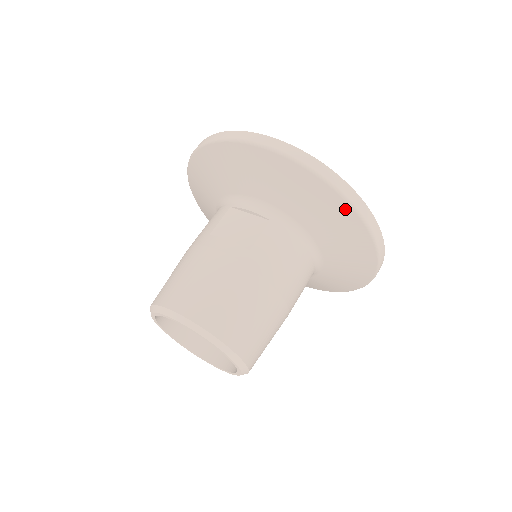
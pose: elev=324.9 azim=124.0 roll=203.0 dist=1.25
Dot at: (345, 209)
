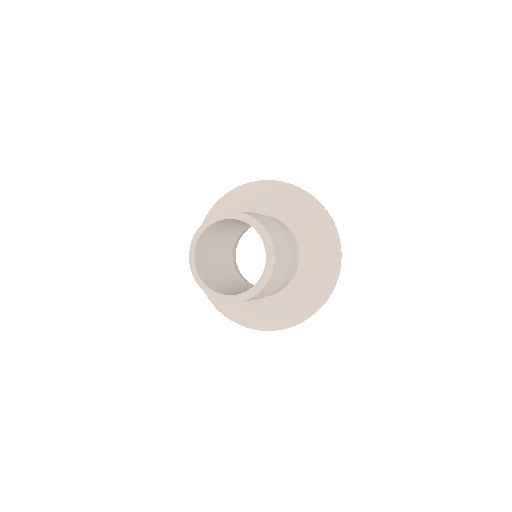
Dot at: (322, 213)
